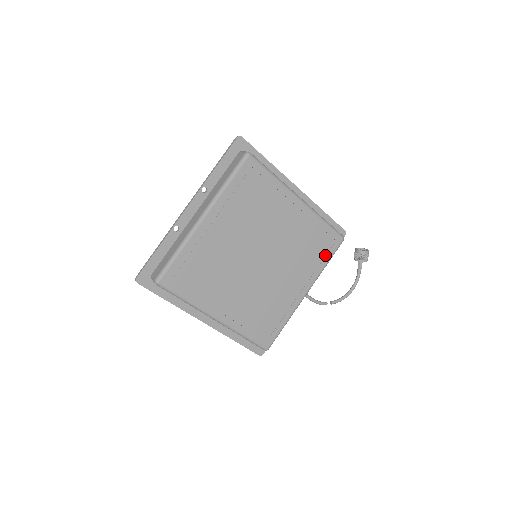
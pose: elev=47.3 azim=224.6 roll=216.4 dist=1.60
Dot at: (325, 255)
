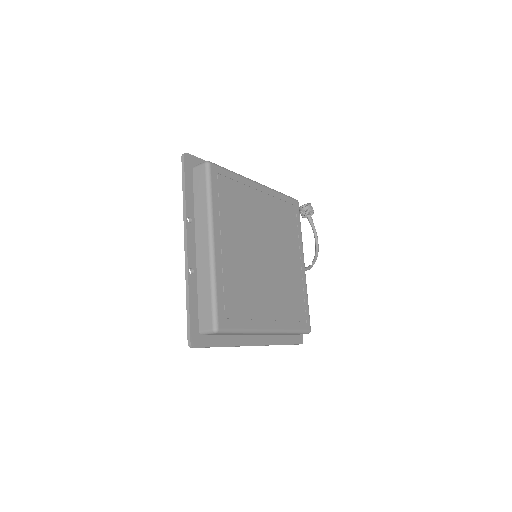
Dot at: (296, 222)
